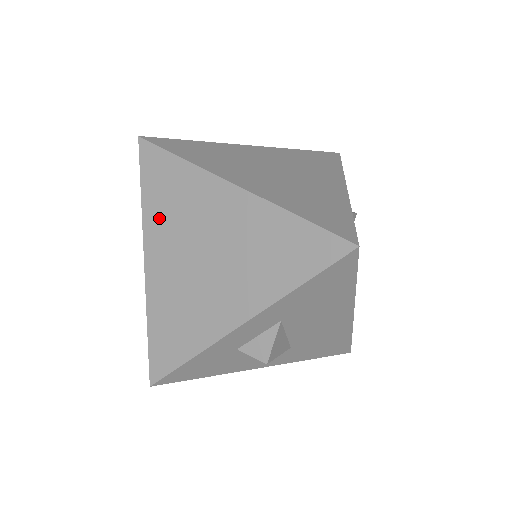
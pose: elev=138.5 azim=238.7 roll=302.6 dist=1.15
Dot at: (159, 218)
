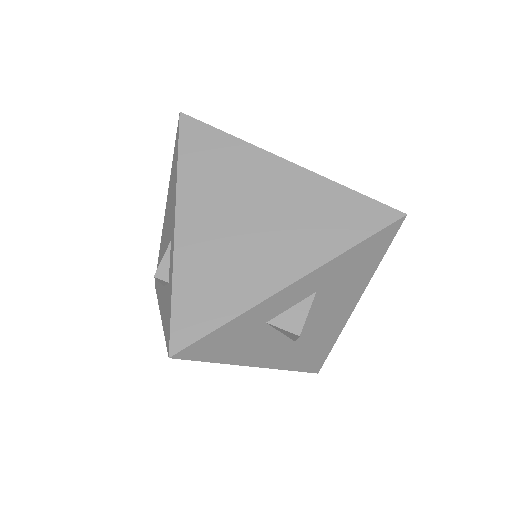
Dot at: (199, 183)
